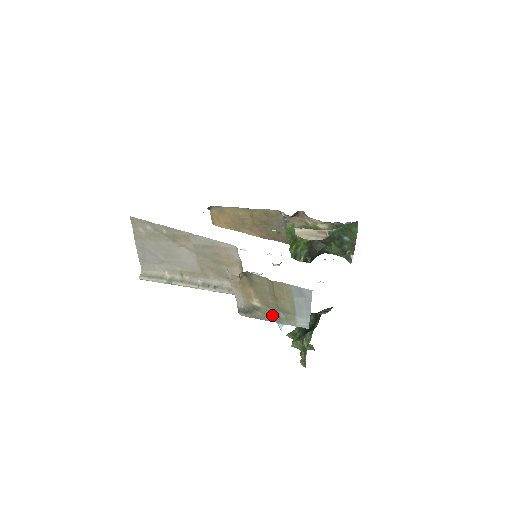
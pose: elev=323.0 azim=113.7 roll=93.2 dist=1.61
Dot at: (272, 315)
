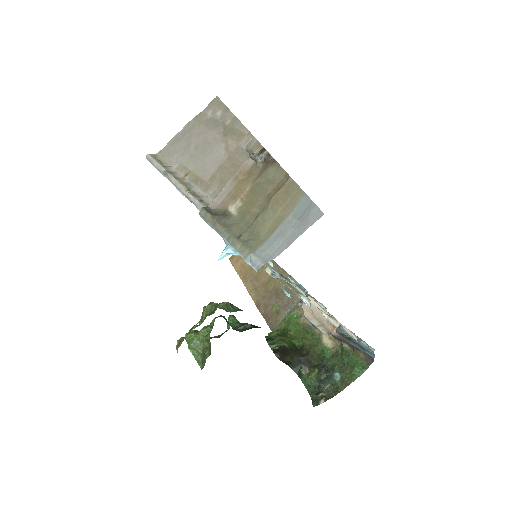
Dot at: (235, 229)
